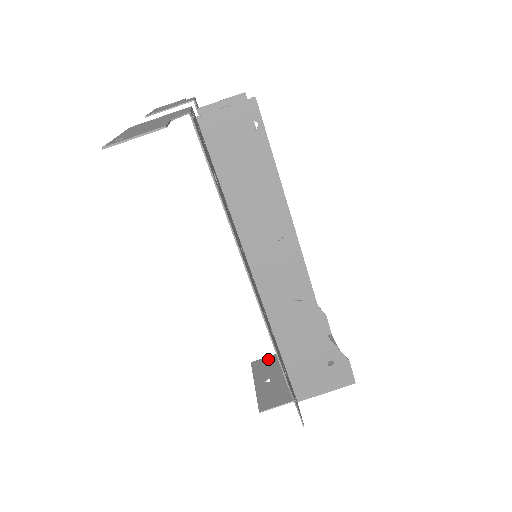
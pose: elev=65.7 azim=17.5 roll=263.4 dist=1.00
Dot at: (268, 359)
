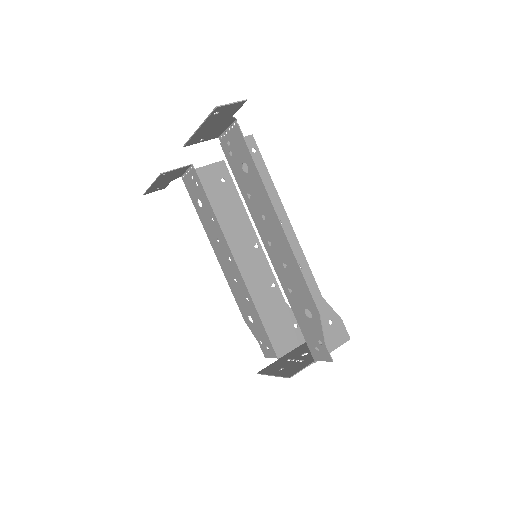
Dot at: (270, 365)
